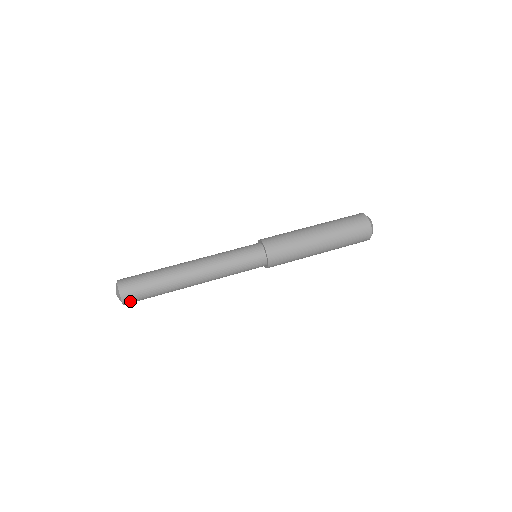
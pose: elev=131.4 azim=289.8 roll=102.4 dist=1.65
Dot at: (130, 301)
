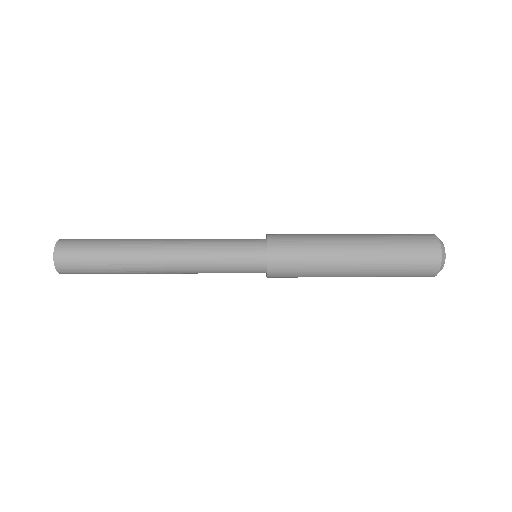
Dot at: (67, 270)
